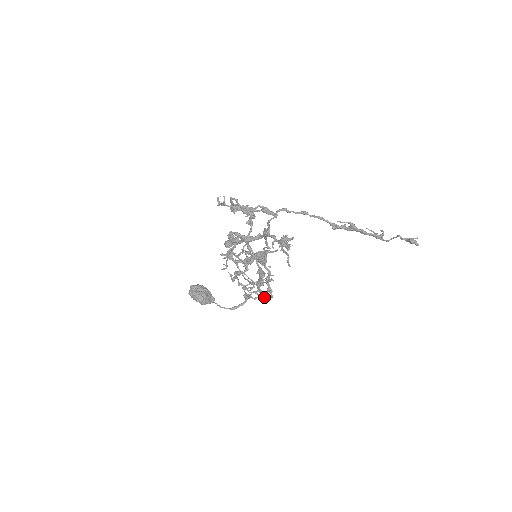
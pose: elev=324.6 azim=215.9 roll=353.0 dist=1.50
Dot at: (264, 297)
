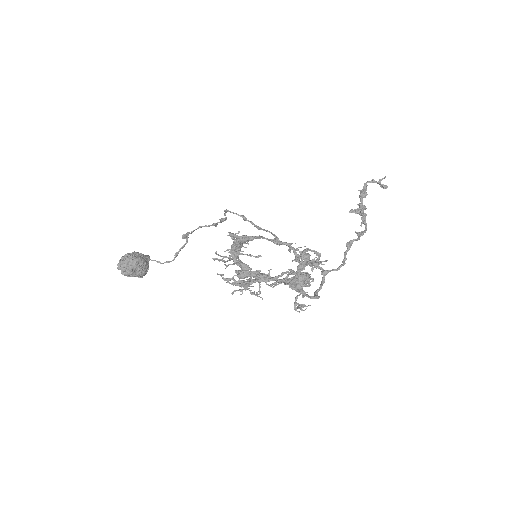
Dot at: occluded
